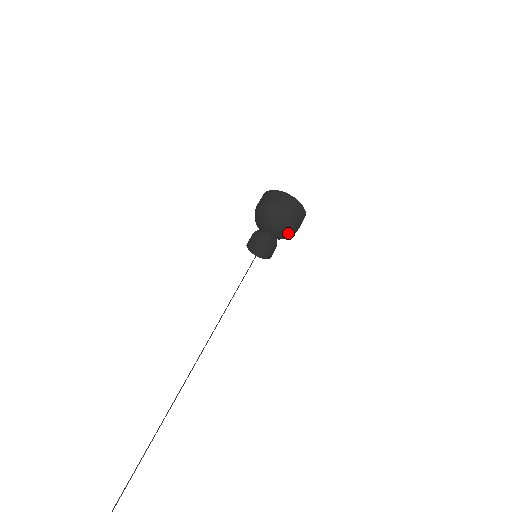
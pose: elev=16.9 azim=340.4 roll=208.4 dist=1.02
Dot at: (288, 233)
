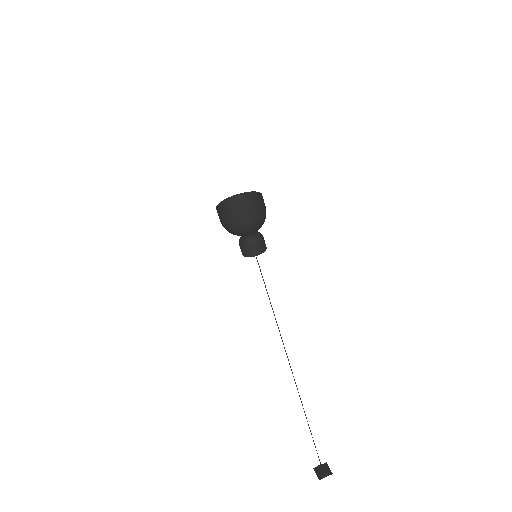
Dot at: occluded
